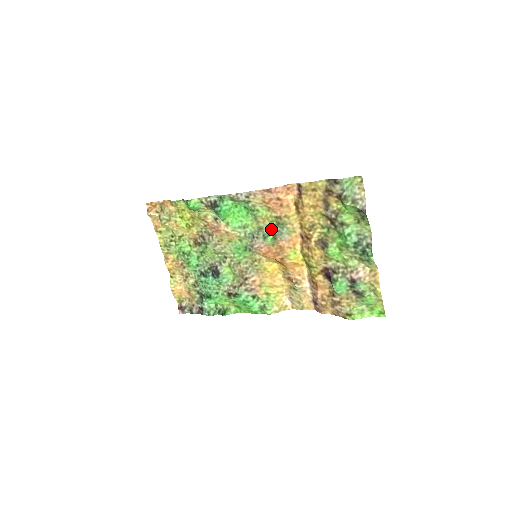
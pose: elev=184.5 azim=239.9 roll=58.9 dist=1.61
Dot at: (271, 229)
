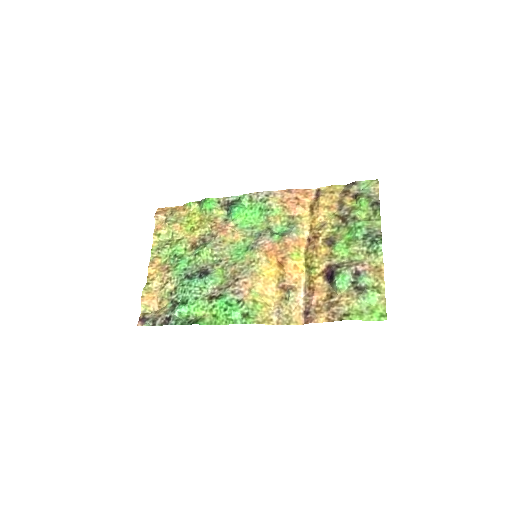
Dot at: (280, 230)
